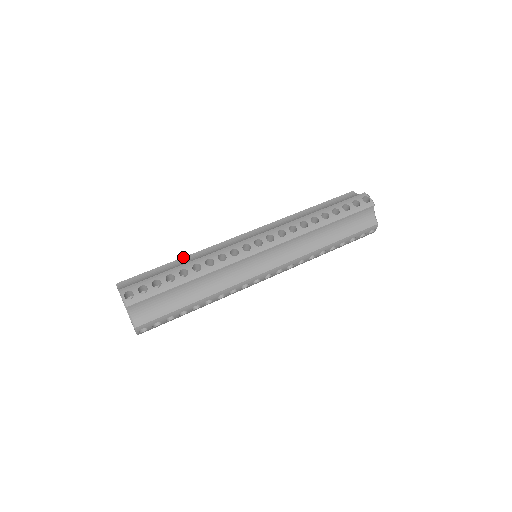
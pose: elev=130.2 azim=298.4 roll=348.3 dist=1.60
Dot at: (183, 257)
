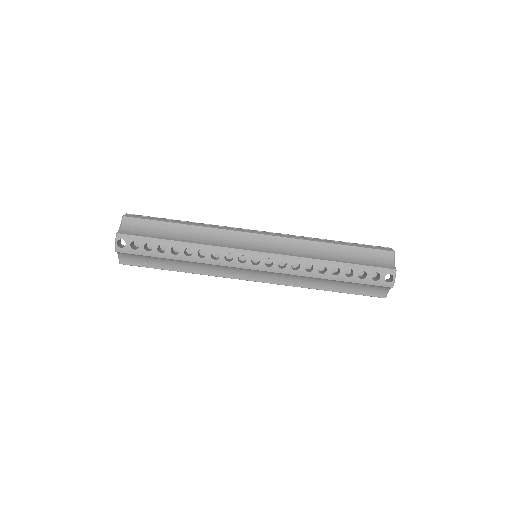
Dot at: (190, 225)
